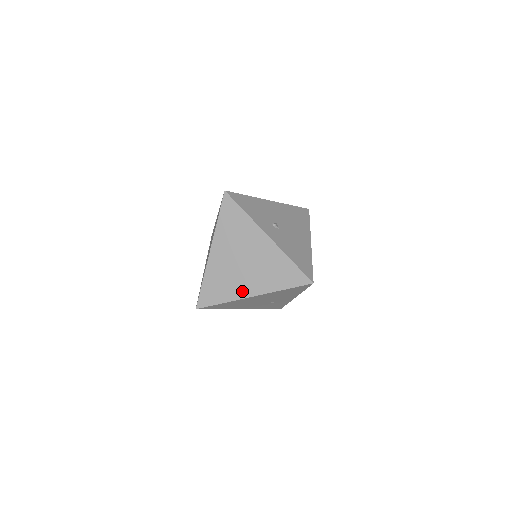
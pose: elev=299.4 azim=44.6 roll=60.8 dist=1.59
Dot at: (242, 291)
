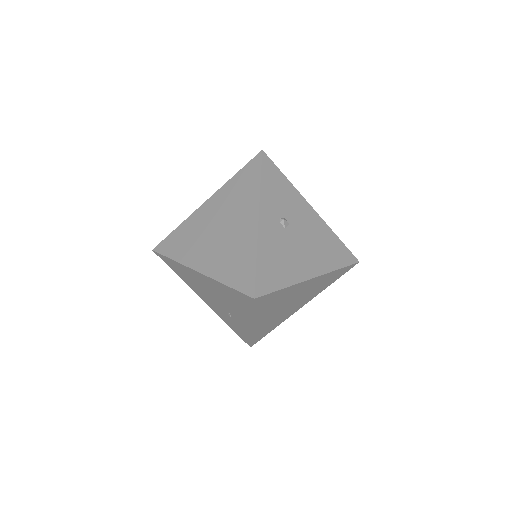
Dot at: (195, 259)
